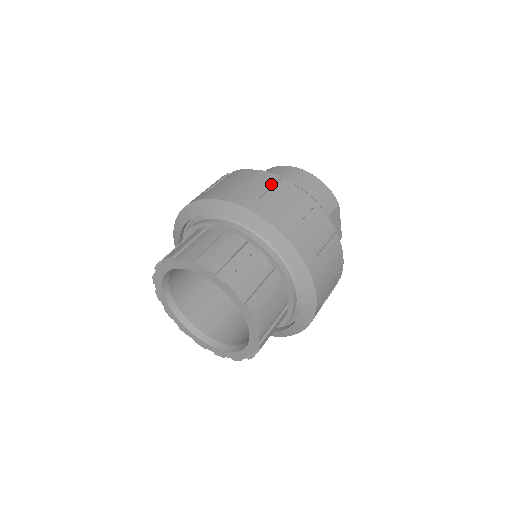
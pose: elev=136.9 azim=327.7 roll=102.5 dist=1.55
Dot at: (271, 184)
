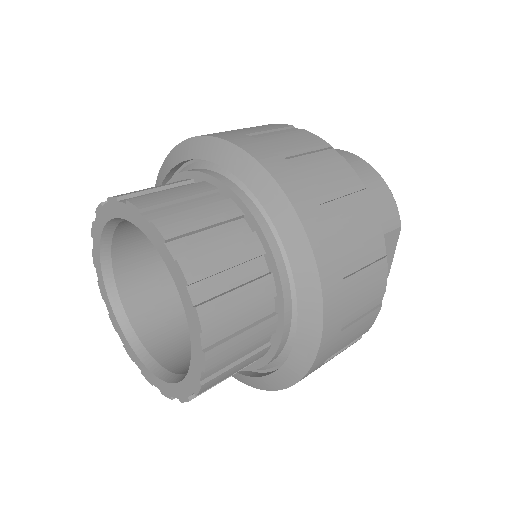
Dot at: (312, 148)
